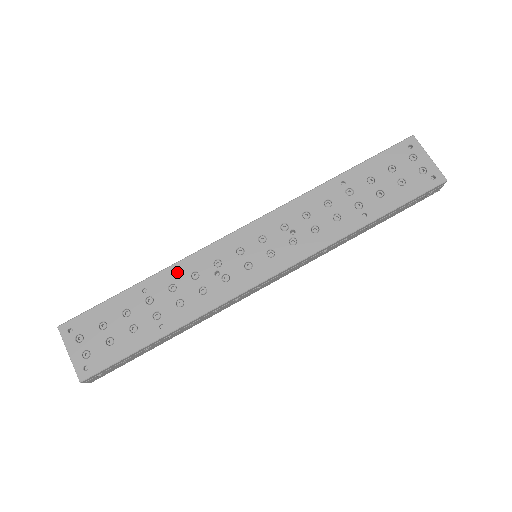
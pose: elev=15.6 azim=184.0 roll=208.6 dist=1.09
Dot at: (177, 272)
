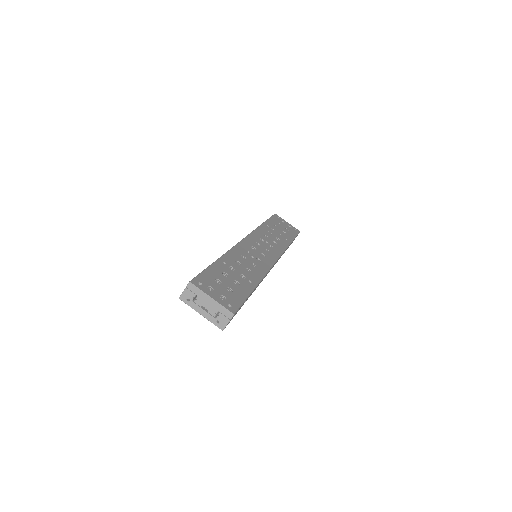
Dot at: (233, 255)
